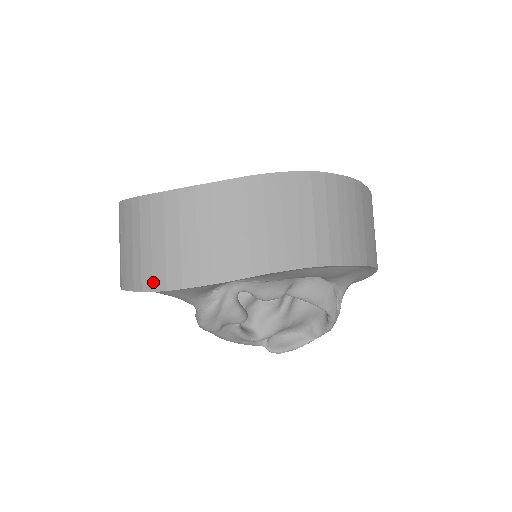
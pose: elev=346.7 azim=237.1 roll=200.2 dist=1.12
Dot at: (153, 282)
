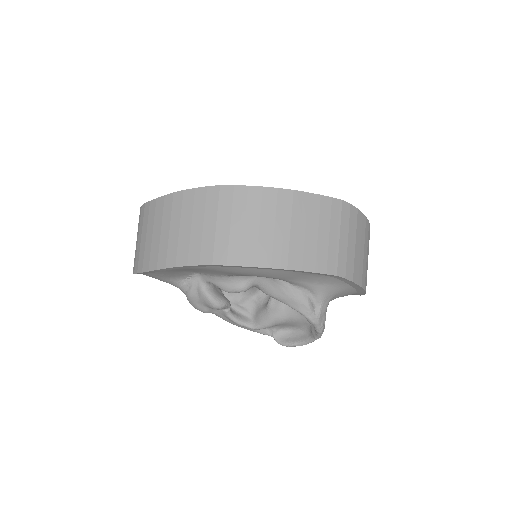
Dot at: (133, 267)
